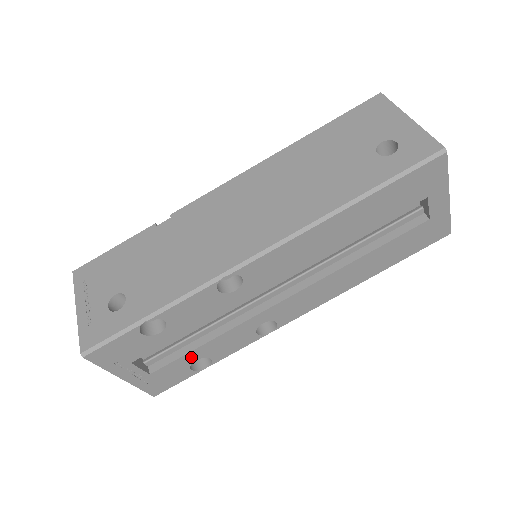
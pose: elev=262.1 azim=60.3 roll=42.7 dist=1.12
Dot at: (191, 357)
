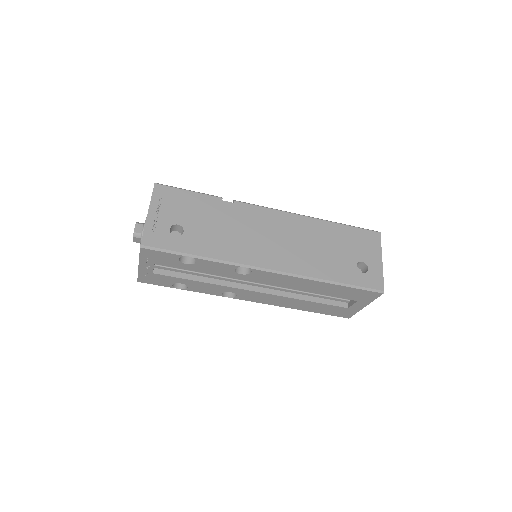
Dot at: (181, 281)
